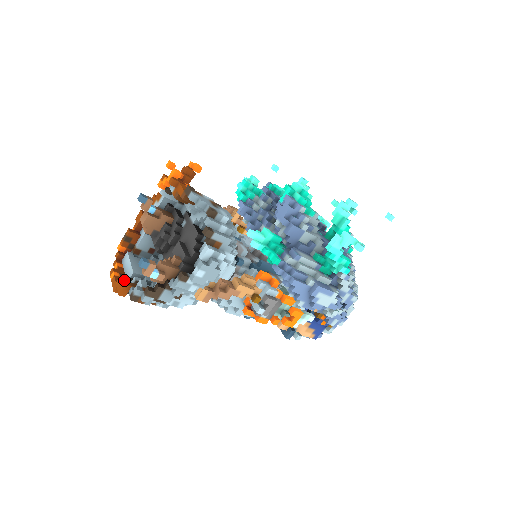
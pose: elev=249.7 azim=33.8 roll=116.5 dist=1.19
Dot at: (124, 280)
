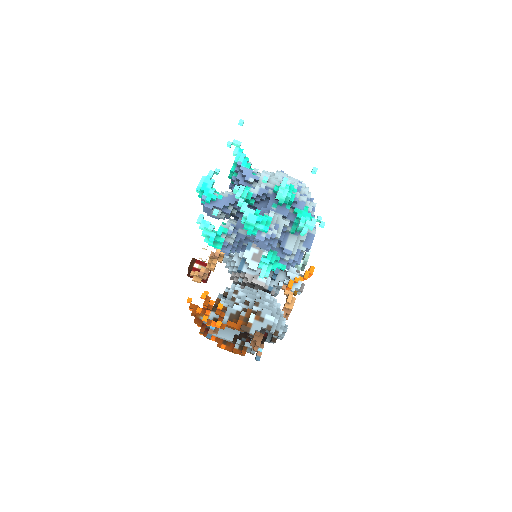
Dot at: (235, 349)
